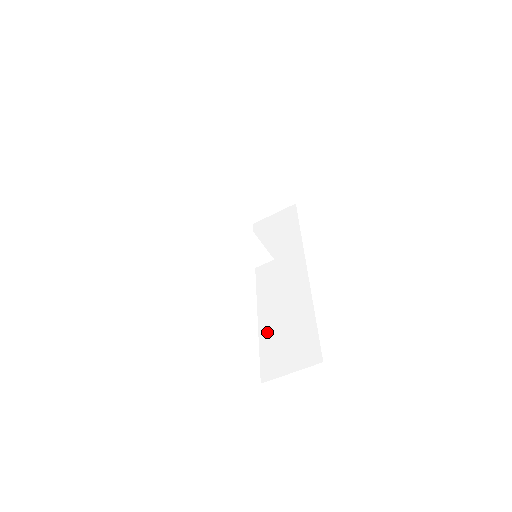
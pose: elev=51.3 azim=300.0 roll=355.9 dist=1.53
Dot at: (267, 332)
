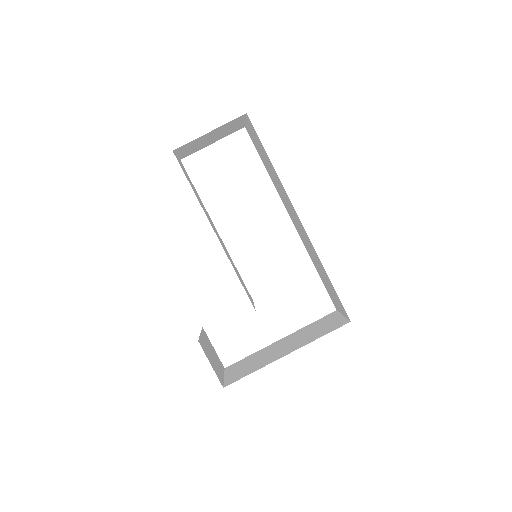
Dot at: (317, 270)
